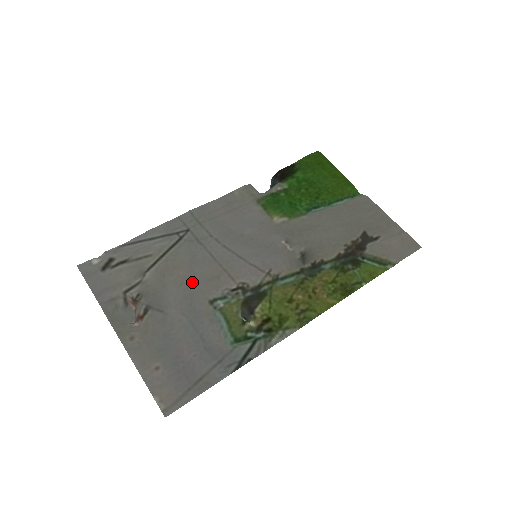
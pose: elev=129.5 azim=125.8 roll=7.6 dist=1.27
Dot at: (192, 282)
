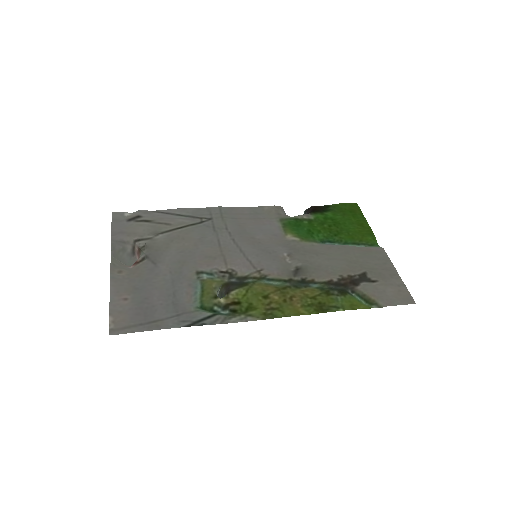
Dot at: (191, 253)
